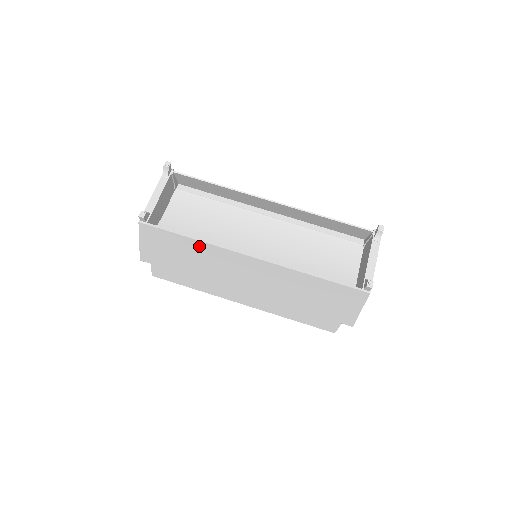
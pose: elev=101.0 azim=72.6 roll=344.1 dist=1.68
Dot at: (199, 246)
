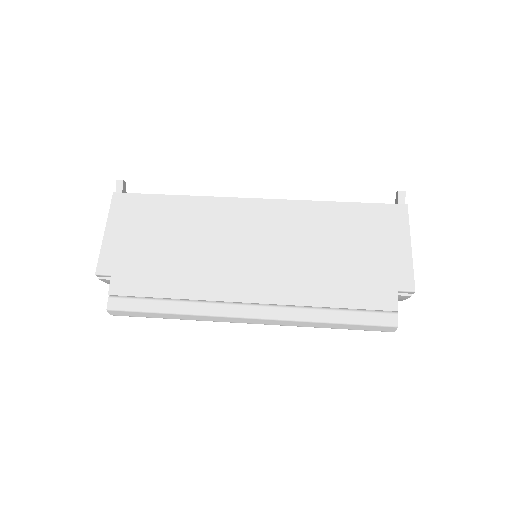
Dot at: (188, 206)
